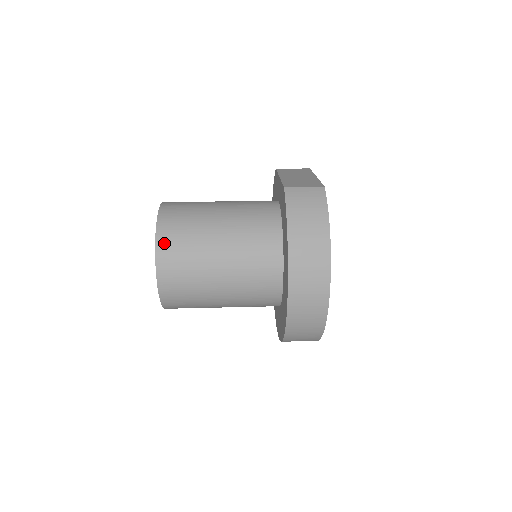
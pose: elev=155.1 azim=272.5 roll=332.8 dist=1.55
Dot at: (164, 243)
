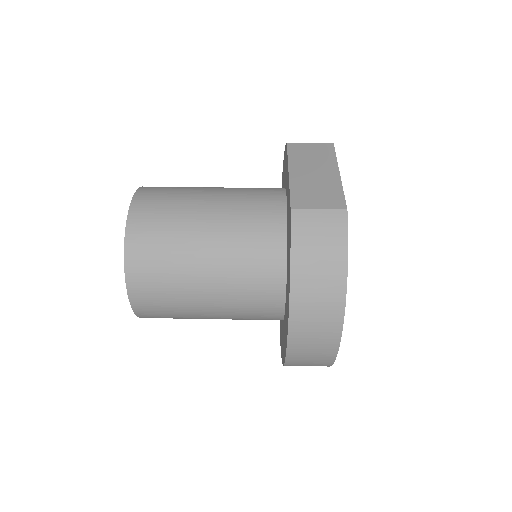
Dot at: (135, 265)
